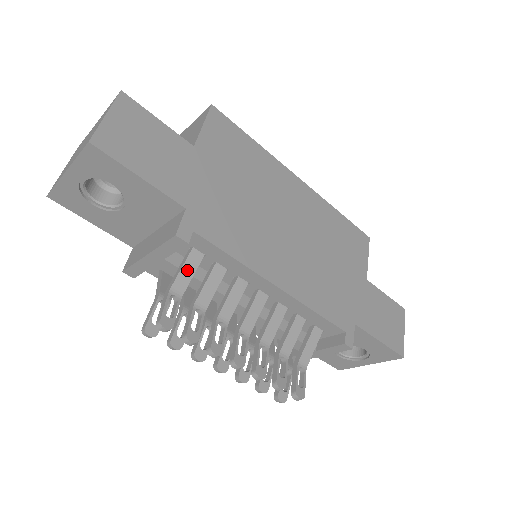
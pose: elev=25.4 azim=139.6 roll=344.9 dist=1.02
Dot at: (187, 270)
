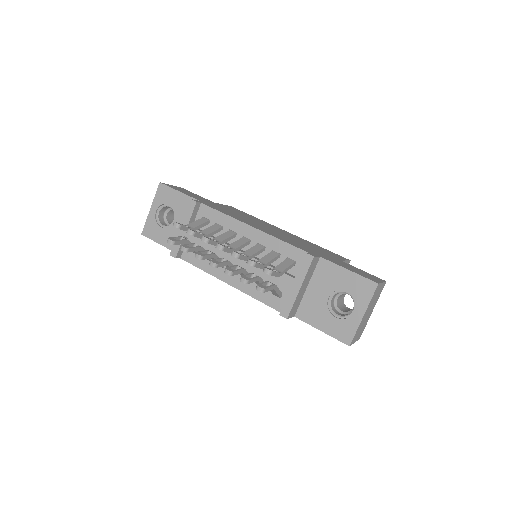
Dot at: (198, 222)
